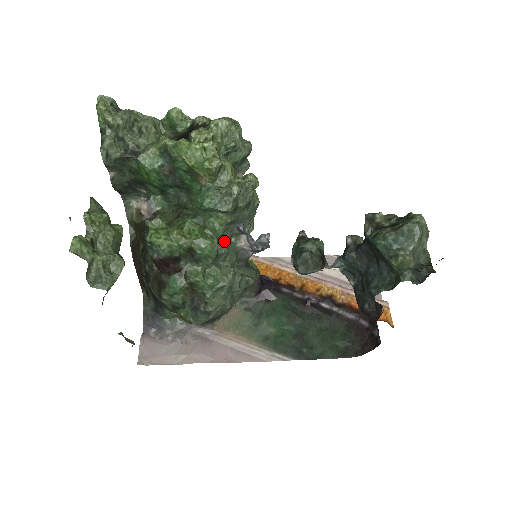
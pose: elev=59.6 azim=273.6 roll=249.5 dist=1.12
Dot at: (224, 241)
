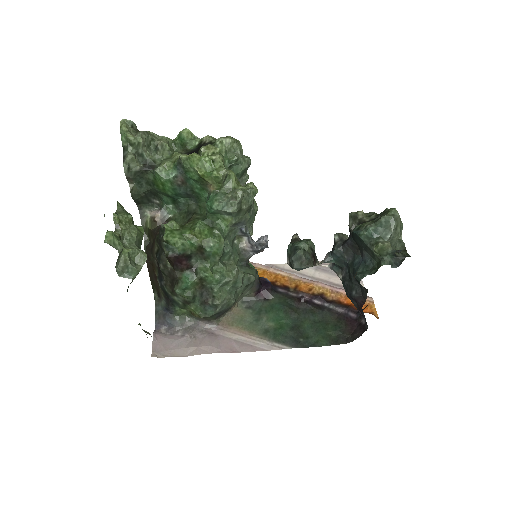
Dot at: (229, 241)
